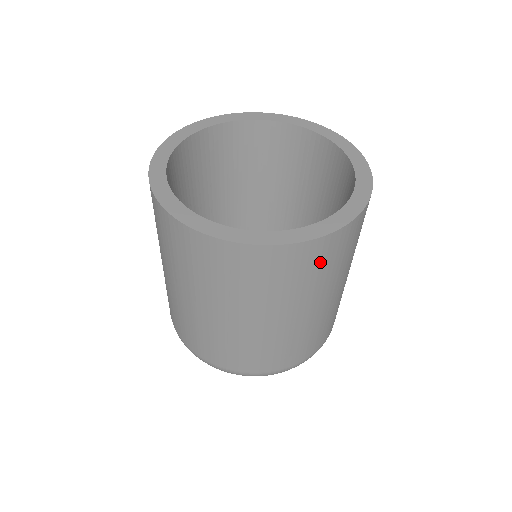
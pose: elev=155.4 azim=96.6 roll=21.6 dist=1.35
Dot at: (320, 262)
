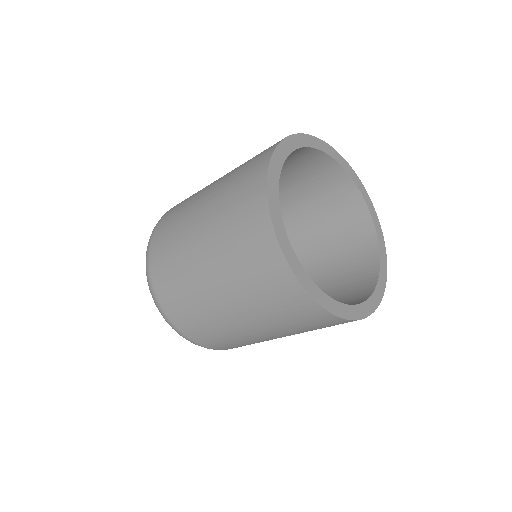
Dot at: occluded
